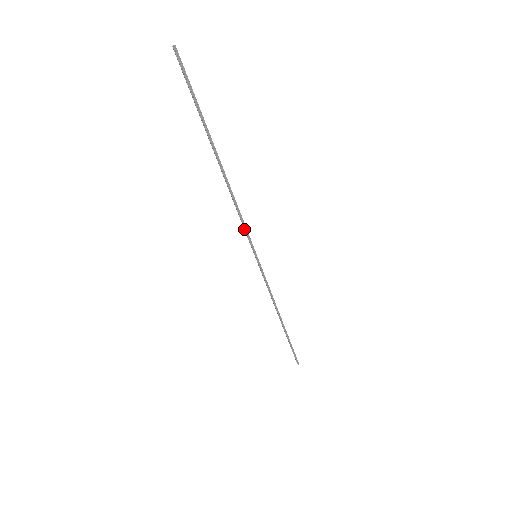
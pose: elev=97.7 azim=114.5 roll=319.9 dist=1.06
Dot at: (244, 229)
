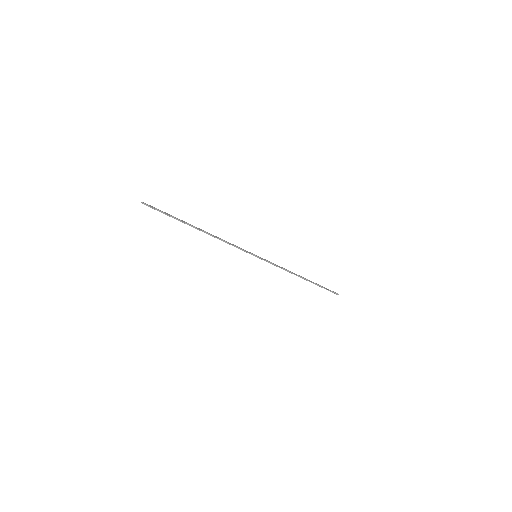
Dot at: occluded
